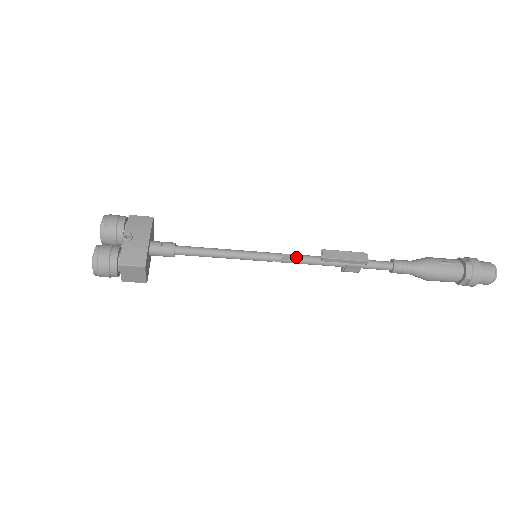
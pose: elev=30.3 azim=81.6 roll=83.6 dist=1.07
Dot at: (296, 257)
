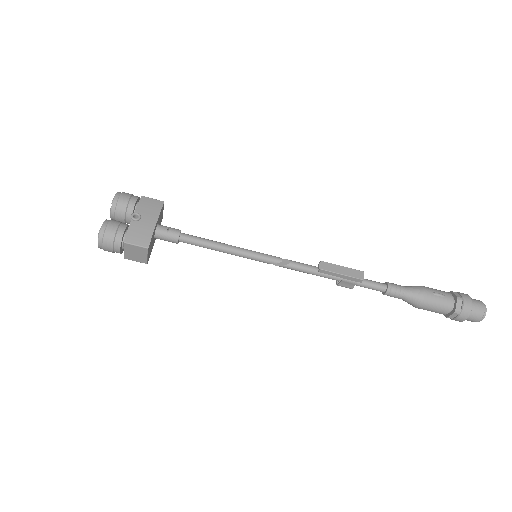
Dot at: (294, 264)
